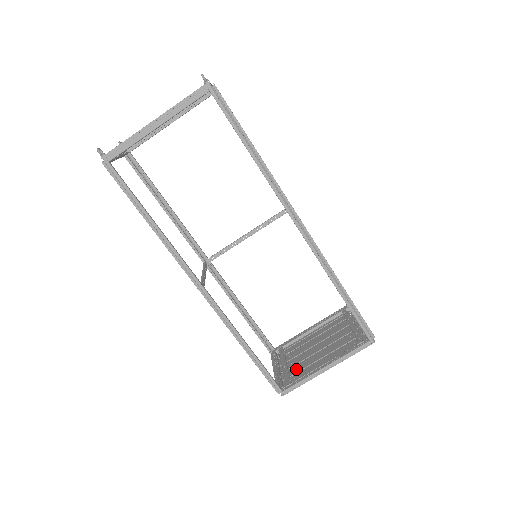
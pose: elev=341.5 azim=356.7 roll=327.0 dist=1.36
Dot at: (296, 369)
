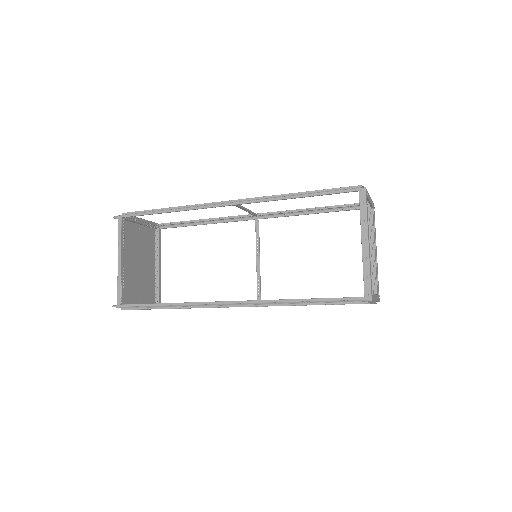
Dot at: occluded
